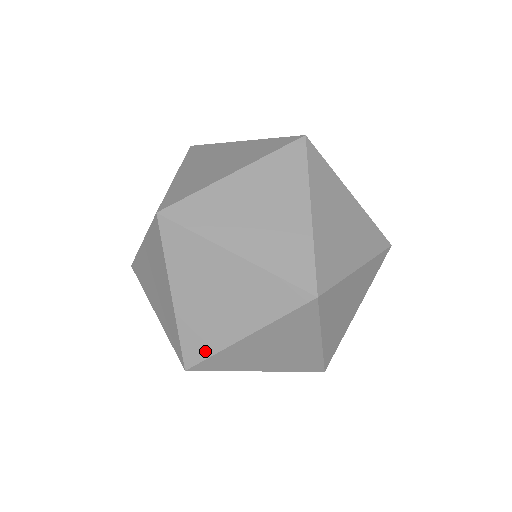
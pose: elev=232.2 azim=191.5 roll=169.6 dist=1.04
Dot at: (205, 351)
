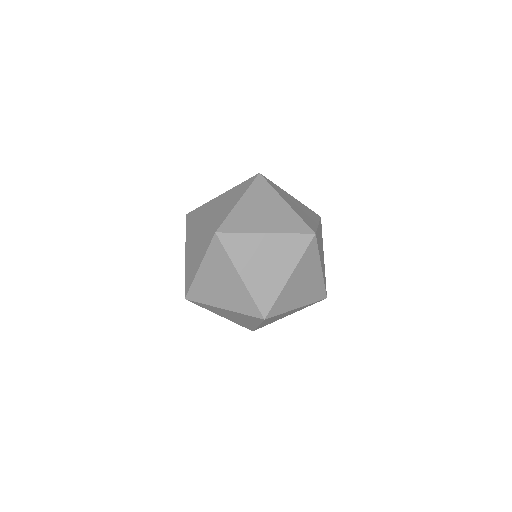
Dot at: (200, 299)
